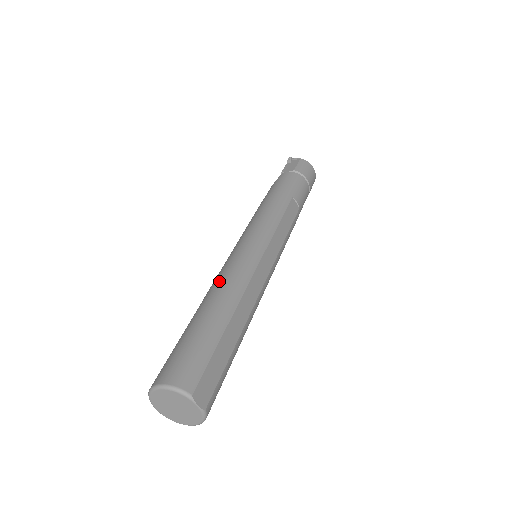
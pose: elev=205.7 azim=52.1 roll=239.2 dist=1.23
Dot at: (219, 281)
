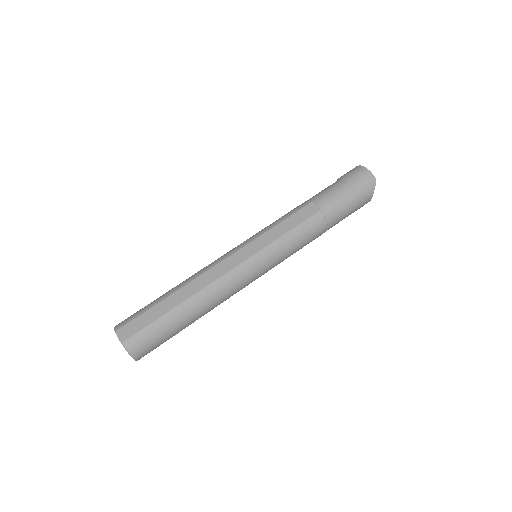
Dot at: occluded
